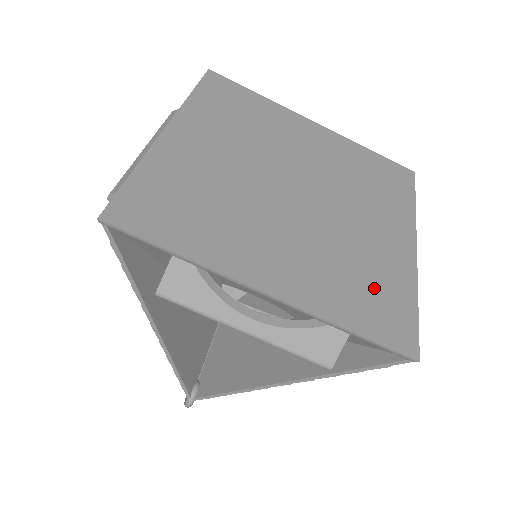
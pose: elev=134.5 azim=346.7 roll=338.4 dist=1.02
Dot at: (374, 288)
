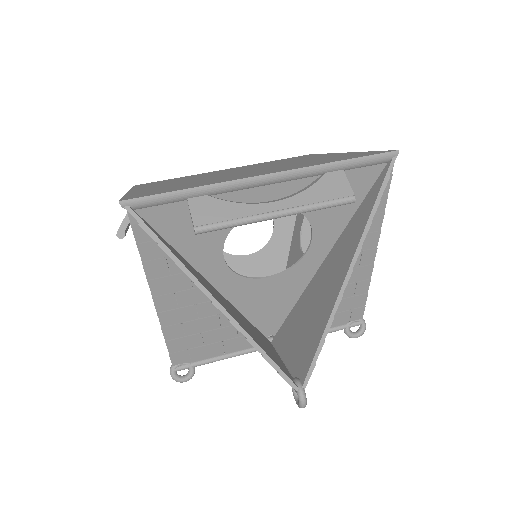
Dot at: occluded
